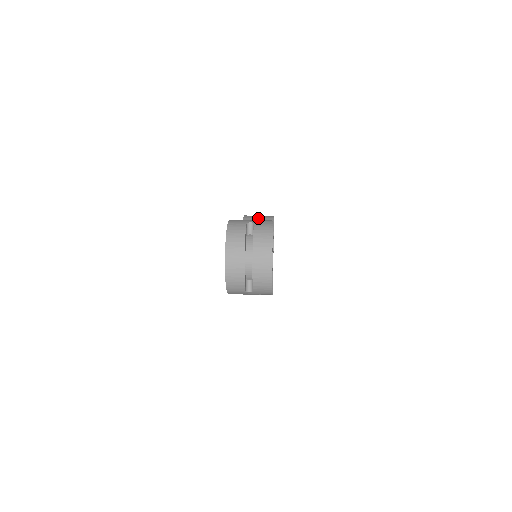
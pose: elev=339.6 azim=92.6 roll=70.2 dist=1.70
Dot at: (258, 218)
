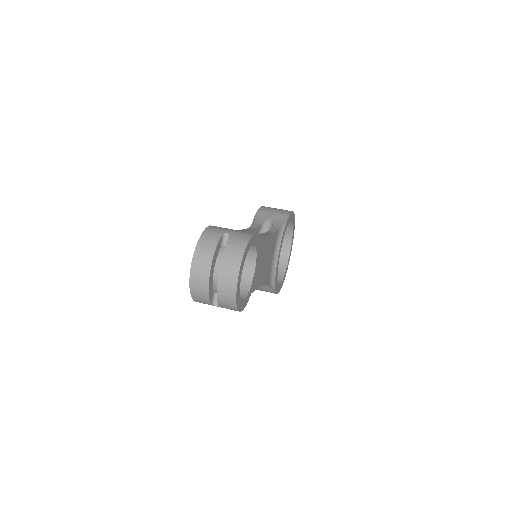
Dot at: (273, 212)
